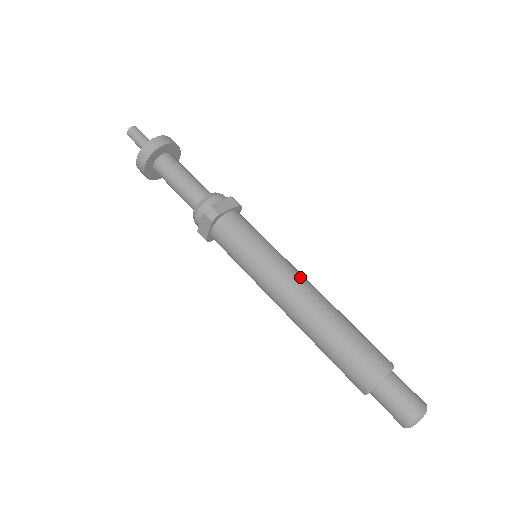
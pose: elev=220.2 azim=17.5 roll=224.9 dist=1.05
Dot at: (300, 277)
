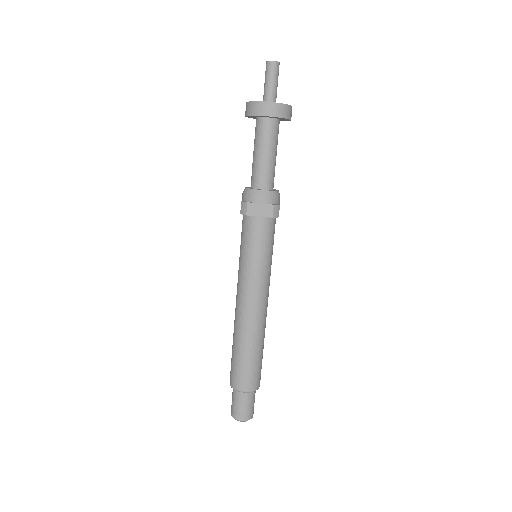
Dot at: (256, 302)
